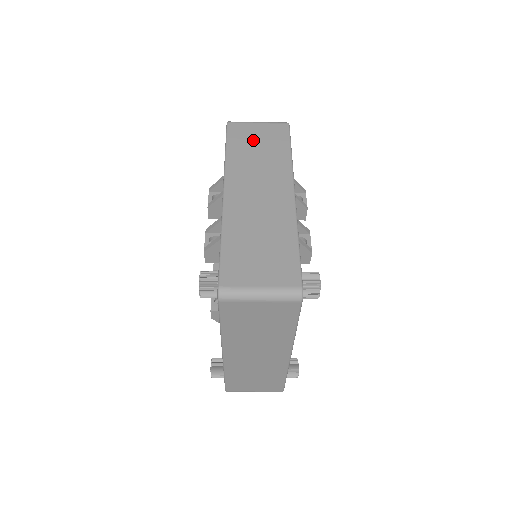
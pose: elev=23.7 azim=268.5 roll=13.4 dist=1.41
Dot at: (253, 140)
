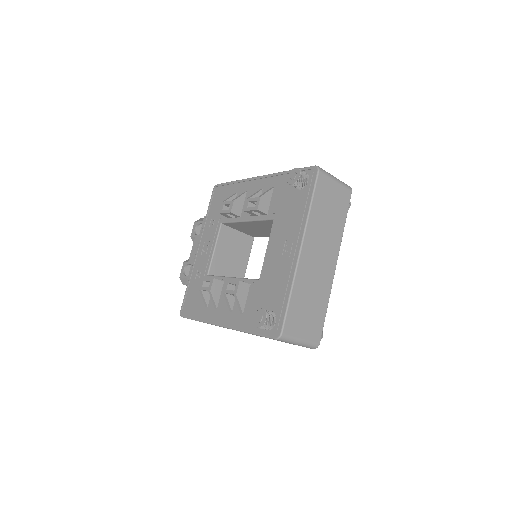
Dot at: occluded
